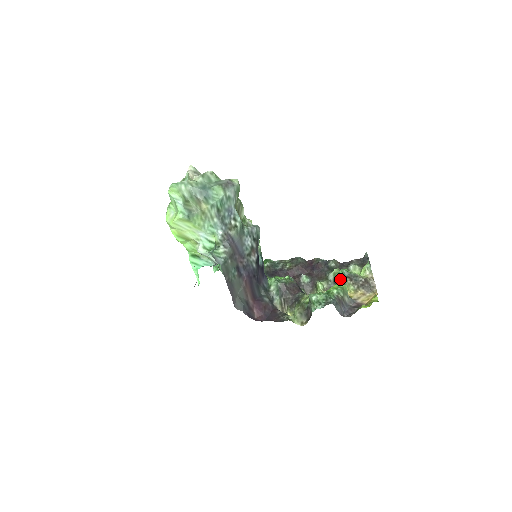
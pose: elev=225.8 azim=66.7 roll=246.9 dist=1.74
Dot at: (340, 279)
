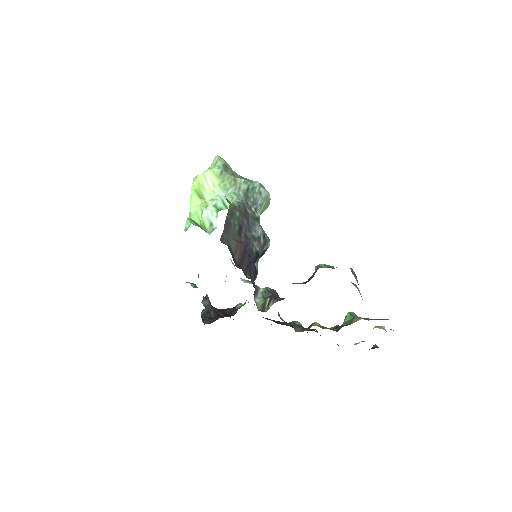
Dot at: (345, 321)
